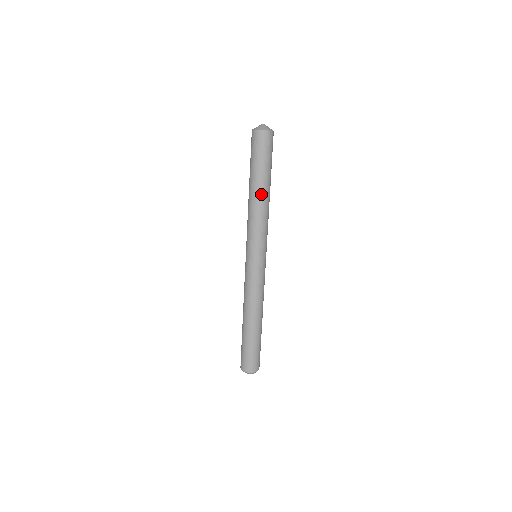
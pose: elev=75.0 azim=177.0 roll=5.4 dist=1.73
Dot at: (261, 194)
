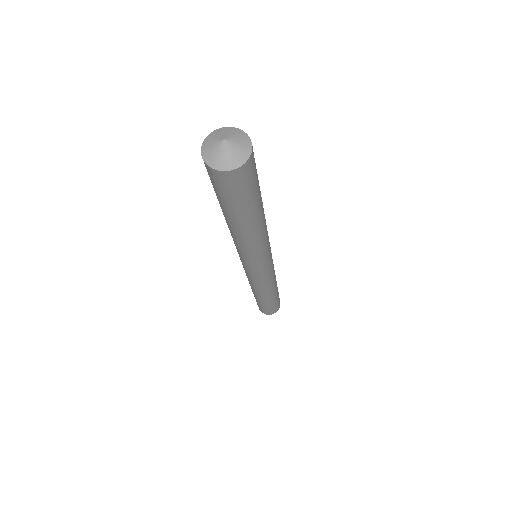
Dot at: (247, 231)
